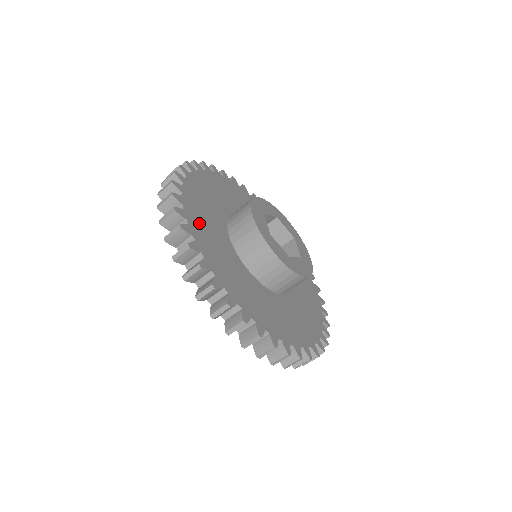
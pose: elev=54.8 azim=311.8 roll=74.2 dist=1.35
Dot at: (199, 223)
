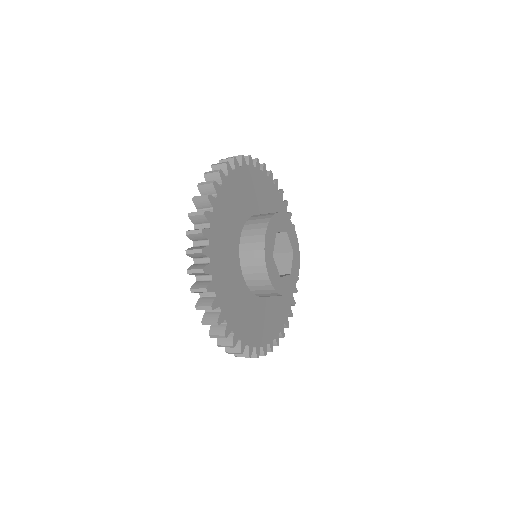
Dot at: (235, 316)
